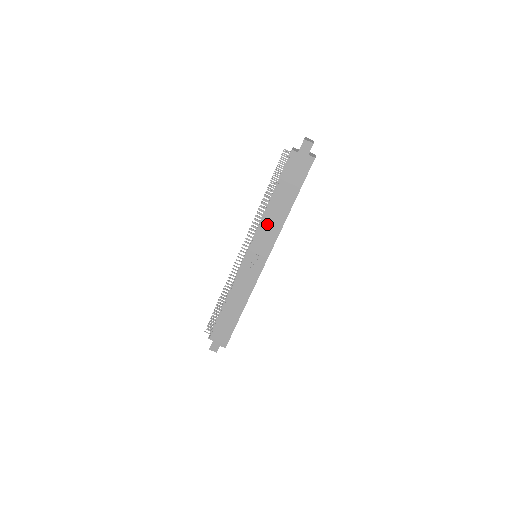
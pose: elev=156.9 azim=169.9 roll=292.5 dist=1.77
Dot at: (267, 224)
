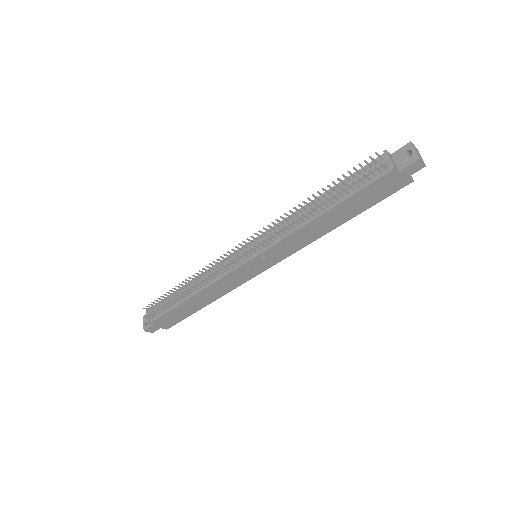
Dot at: (298, 236)
